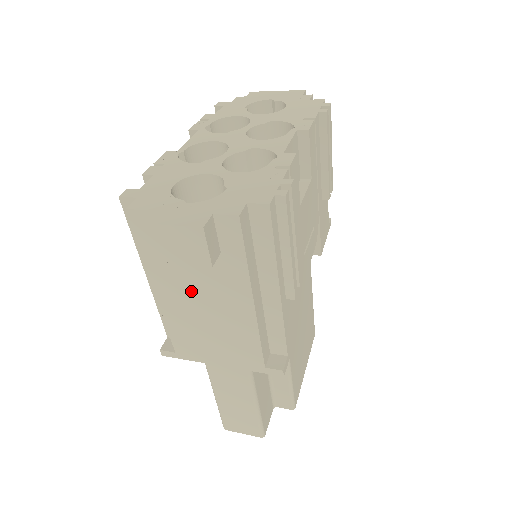
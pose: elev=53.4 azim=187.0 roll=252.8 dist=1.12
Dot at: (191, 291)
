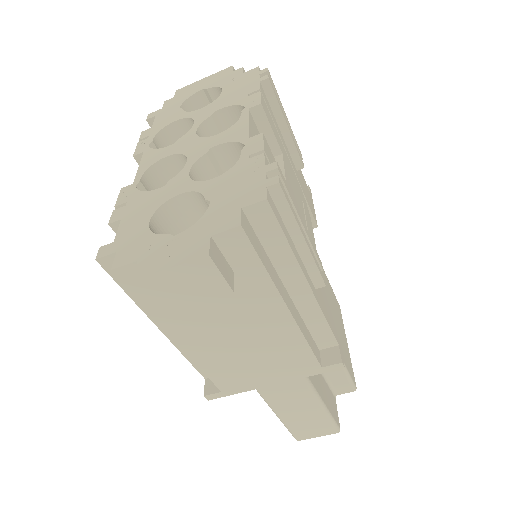
Dot at: (216, 325)
